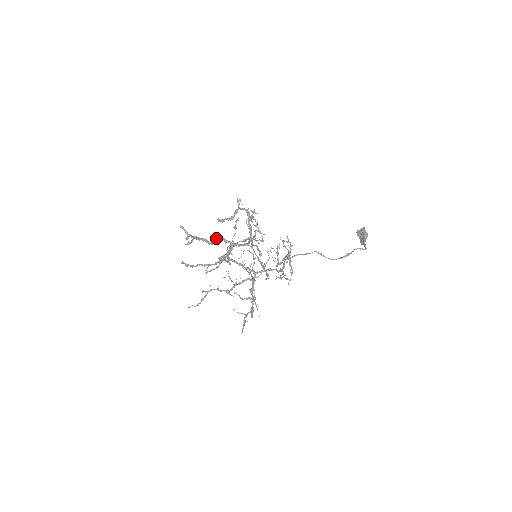
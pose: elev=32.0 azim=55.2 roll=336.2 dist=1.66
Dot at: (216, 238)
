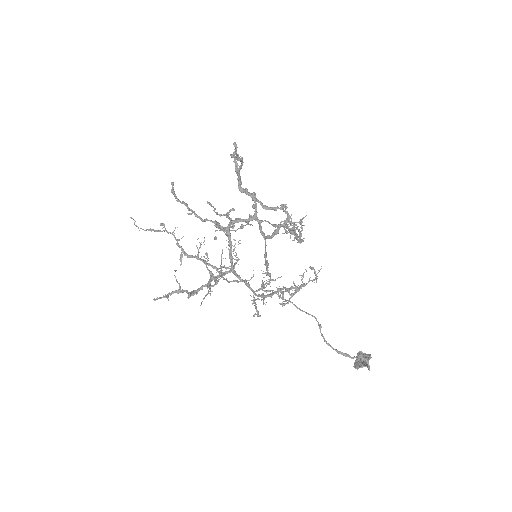
Dot at: (250, 193)
